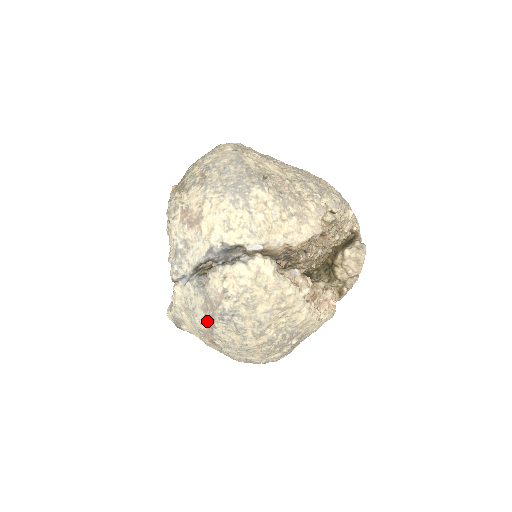
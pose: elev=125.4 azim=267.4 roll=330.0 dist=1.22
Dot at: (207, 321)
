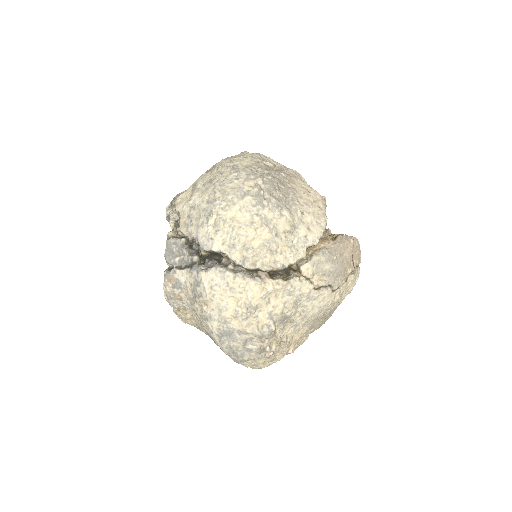
Dot at: occluded
